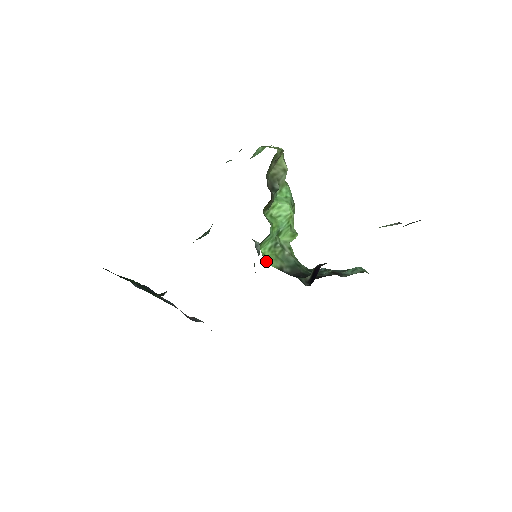
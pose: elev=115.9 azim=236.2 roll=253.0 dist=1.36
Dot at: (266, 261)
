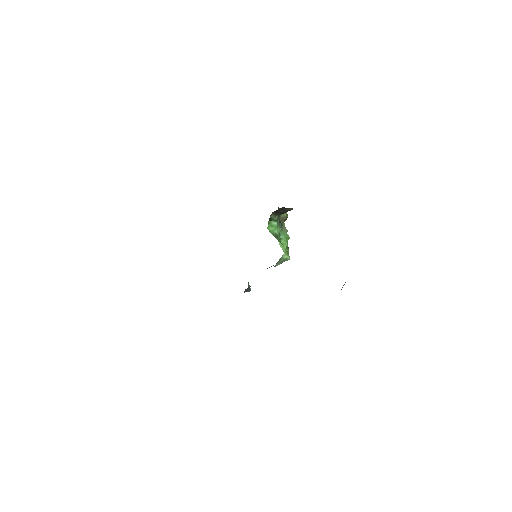
Dot at: occluded
